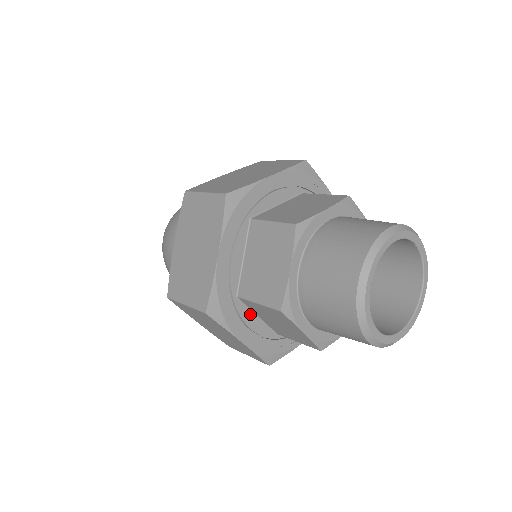
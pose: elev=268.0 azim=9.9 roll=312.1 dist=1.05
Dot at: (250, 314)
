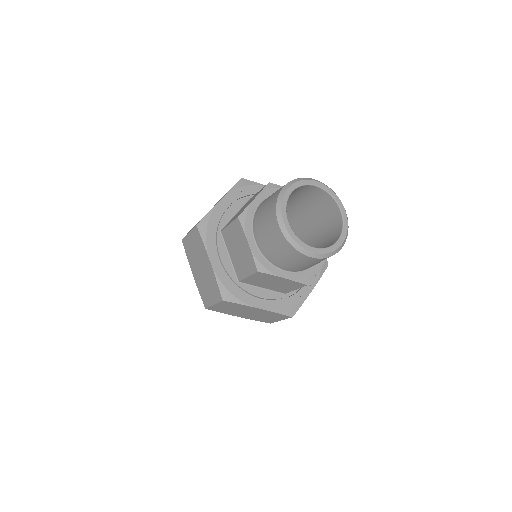
Dot at: (255, 289)
